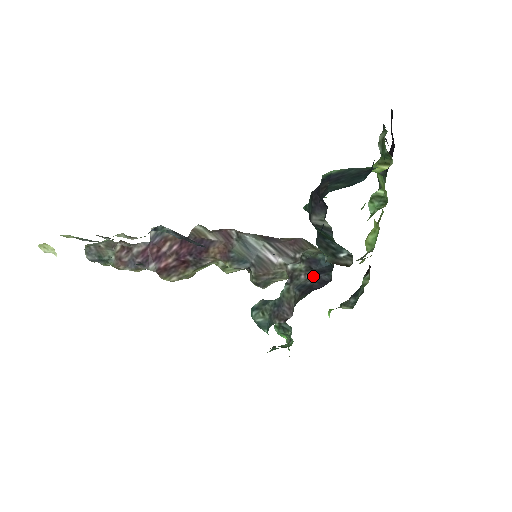
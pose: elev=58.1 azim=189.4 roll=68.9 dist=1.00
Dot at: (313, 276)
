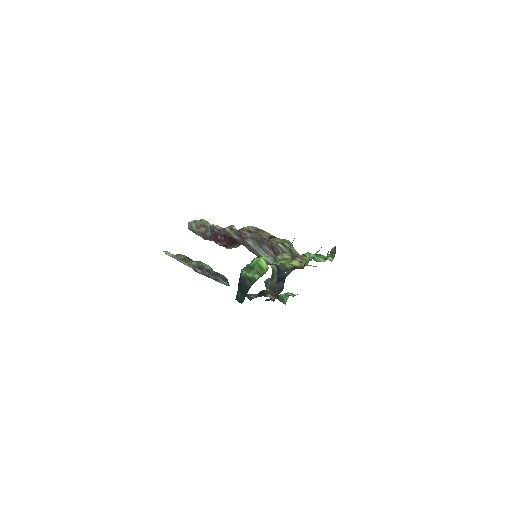
Dot at: (277, 282)
